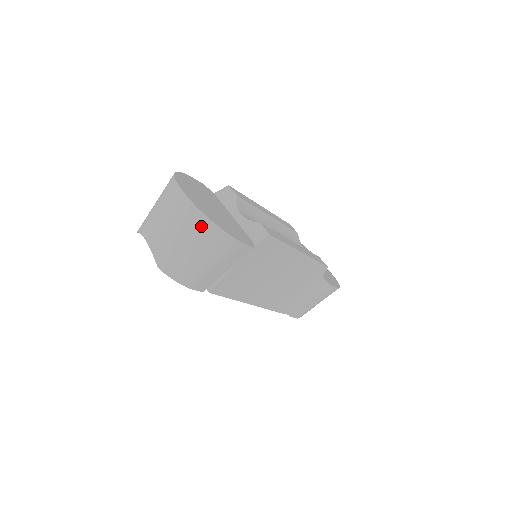
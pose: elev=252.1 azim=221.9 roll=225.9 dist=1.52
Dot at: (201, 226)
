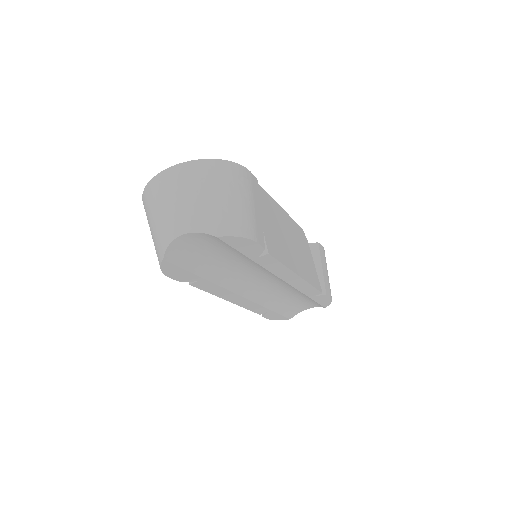
Dot at: (211, 170)
